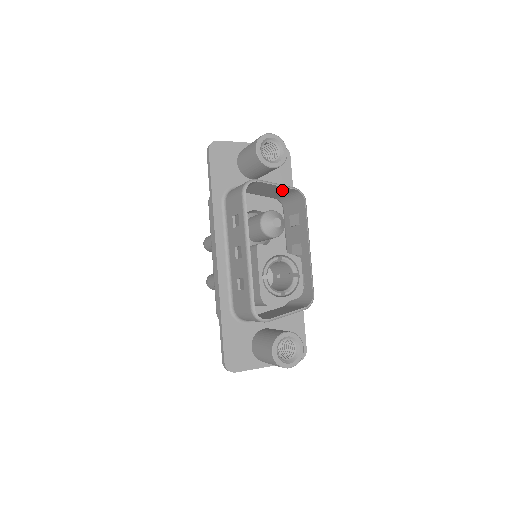
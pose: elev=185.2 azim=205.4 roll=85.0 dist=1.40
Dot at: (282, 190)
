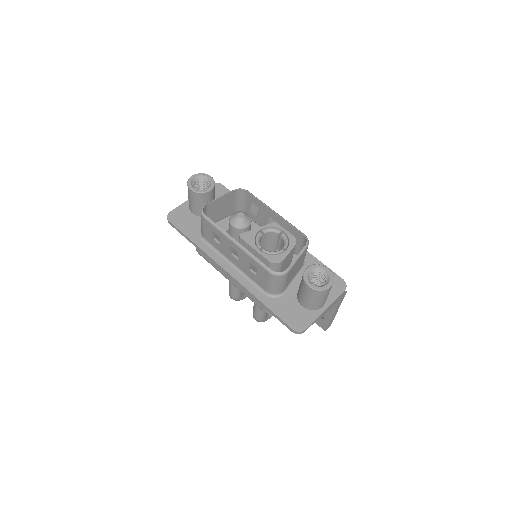
Dot at: (229, 199)
